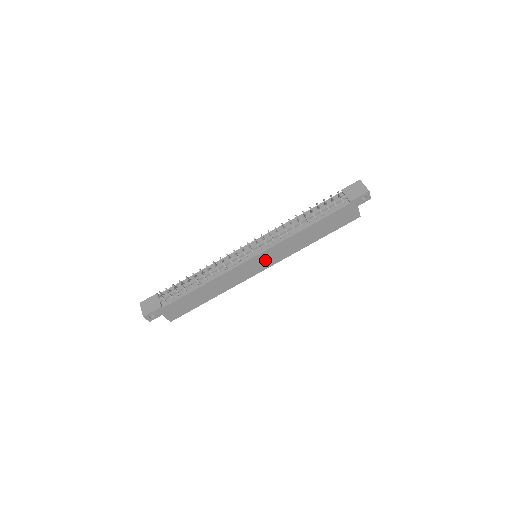
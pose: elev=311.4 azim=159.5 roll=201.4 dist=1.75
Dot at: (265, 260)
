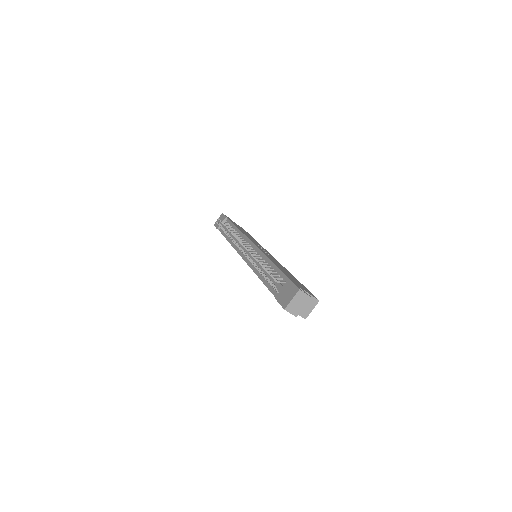
Dot at: occluded
